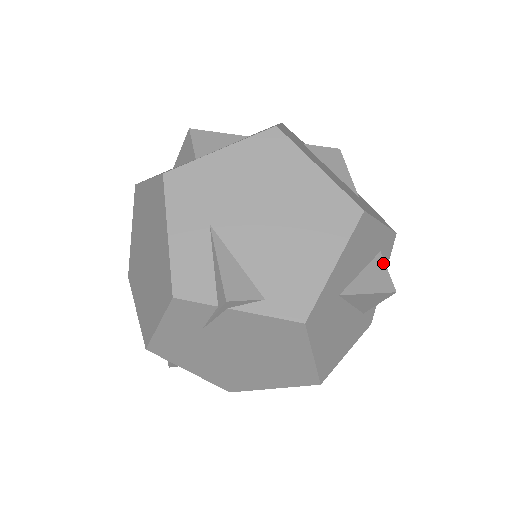
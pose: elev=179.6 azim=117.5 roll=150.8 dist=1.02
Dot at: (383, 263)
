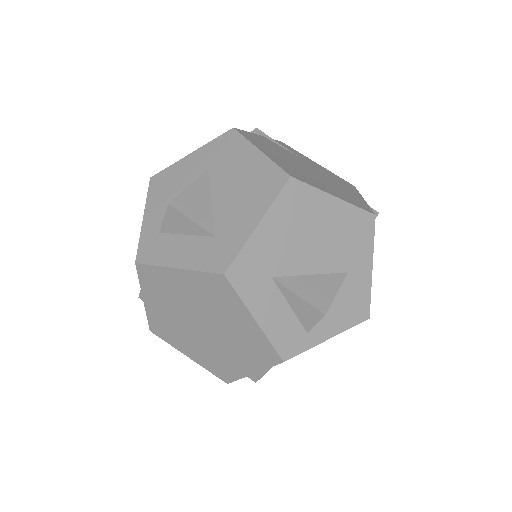
Dot at: occluded
